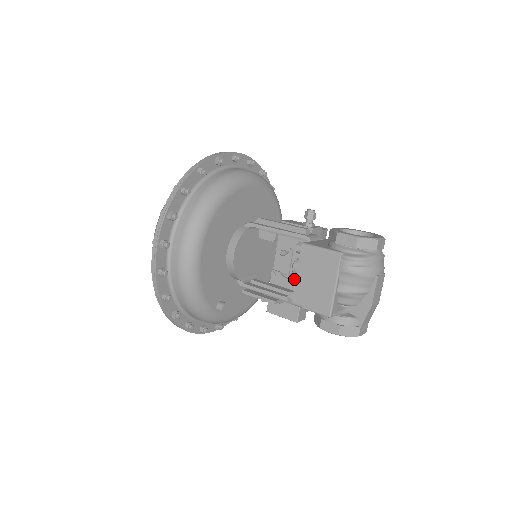
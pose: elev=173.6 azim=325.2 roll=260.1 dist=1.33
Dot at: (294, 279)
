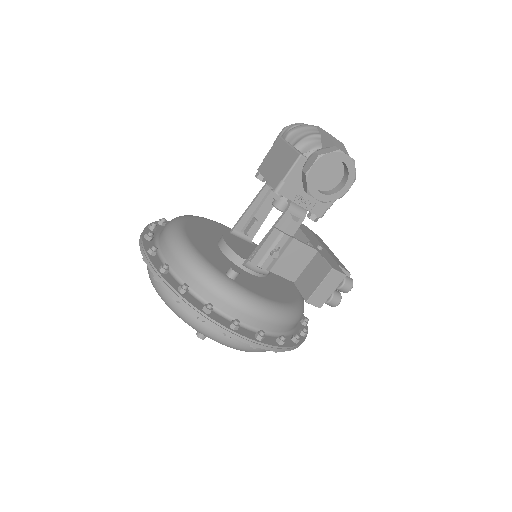
Dot at: occluded
